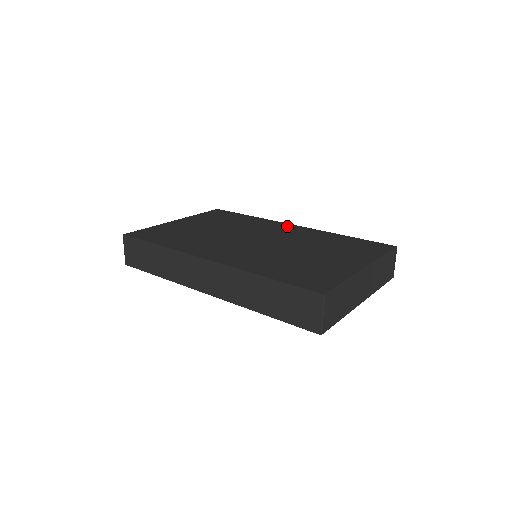
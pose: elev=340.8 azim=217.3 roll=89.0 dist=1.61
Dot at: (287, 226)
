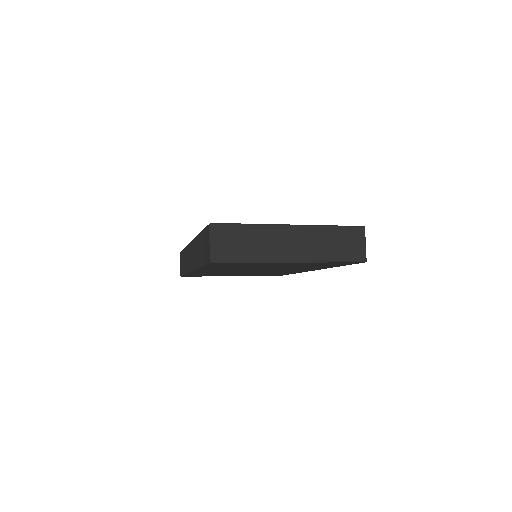
Dot at: occluded
